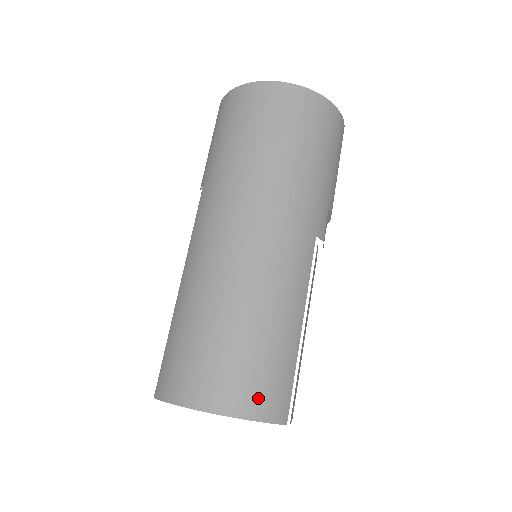
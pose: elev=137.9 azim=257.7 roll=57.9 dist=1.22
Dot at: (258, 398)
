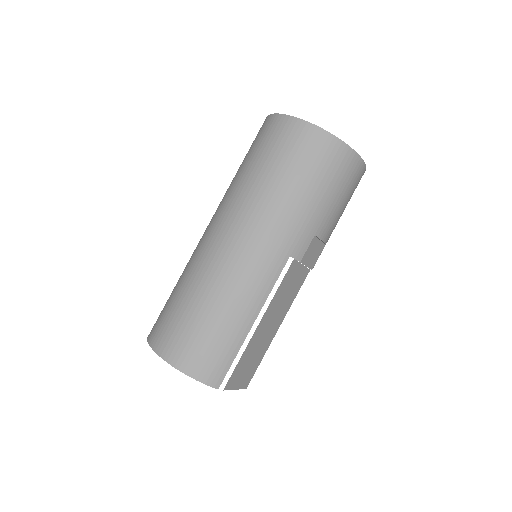
Dot at: (198, 363)
